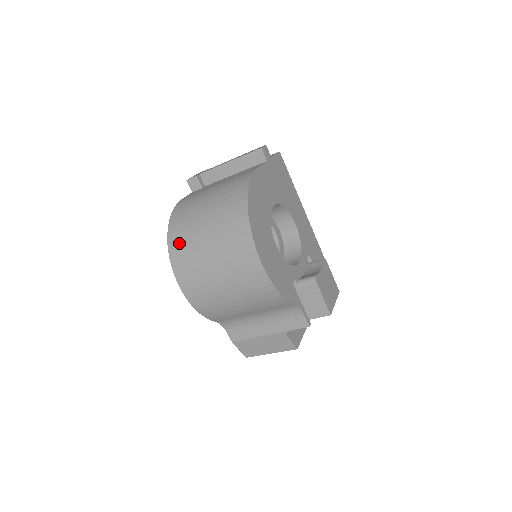
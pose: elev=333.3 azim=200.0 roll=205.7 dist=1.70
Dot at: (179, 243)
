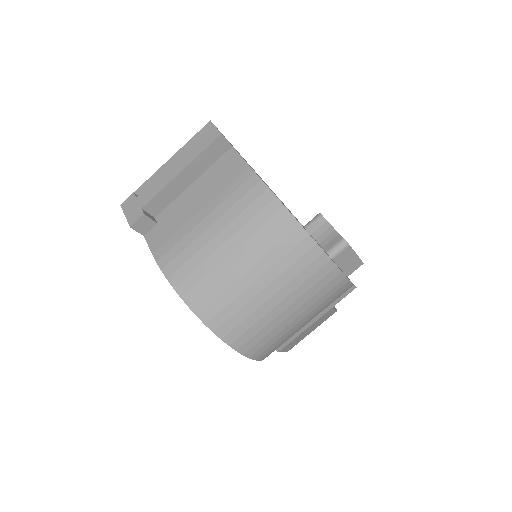
Dot at: (224, 315)
